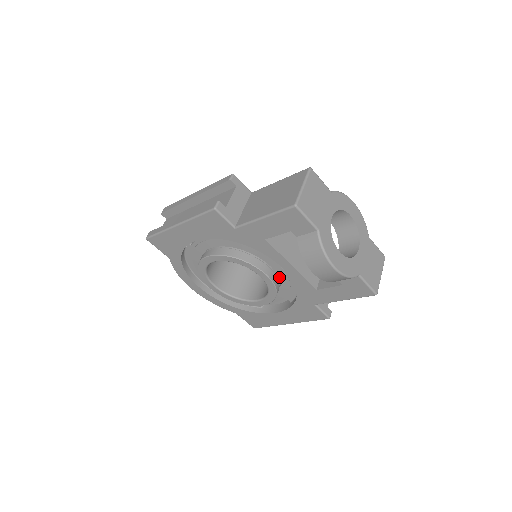
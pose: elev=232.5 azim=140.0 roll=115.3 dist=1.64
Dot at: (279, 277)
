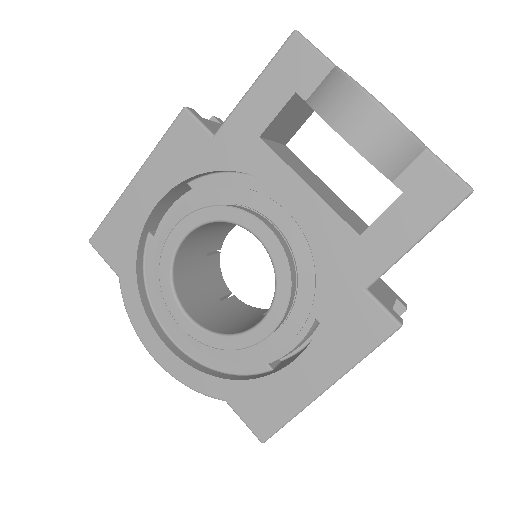
Dot at: (292, 250)
